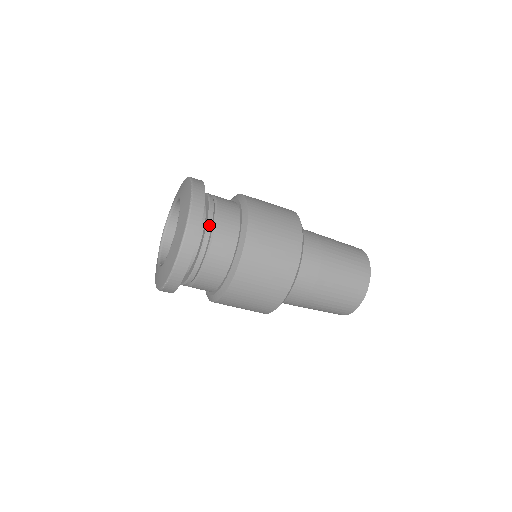
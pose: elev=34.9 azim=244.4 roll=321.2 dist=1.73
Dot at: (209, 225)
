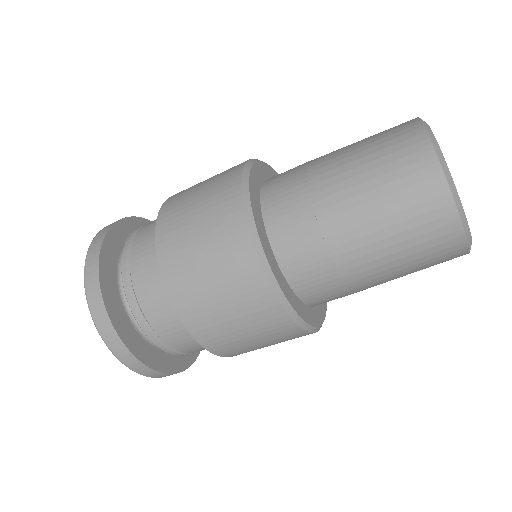
Dot at: (123, 276)
